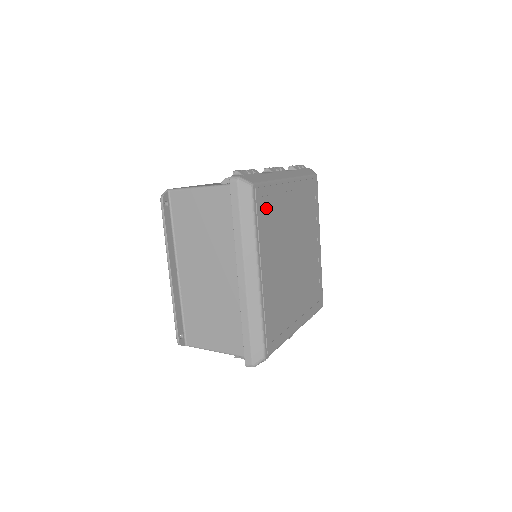
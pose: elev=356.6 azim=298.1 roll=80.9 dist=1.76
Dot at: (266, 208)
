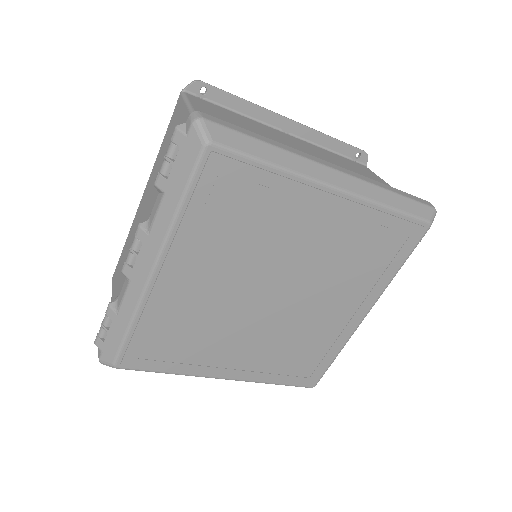
Dot at: (158, 349)
